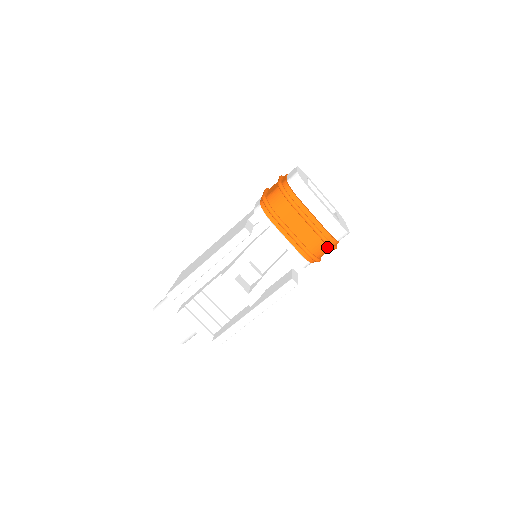
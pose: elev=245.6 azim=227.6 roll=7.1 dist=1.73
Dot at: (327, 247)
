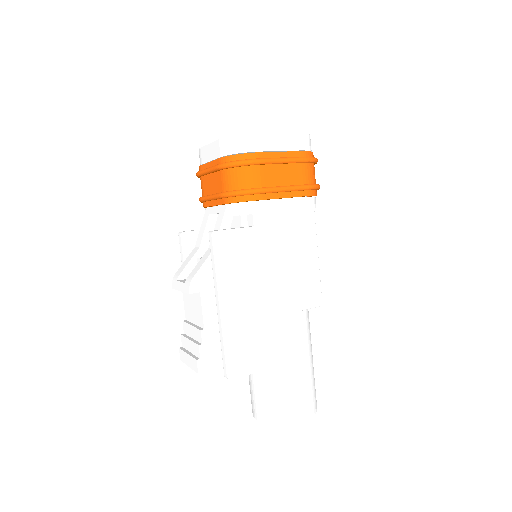
Dot at: (237, 170)
